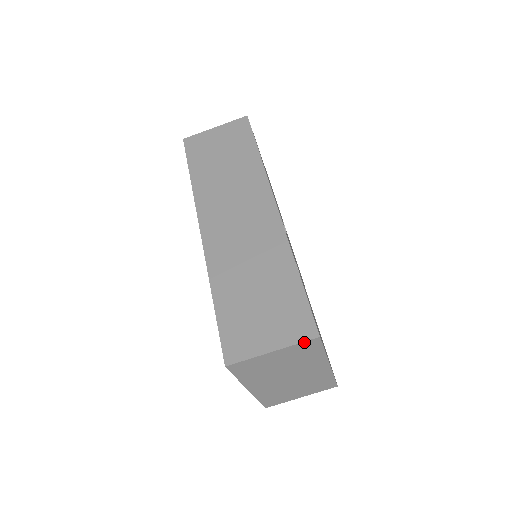
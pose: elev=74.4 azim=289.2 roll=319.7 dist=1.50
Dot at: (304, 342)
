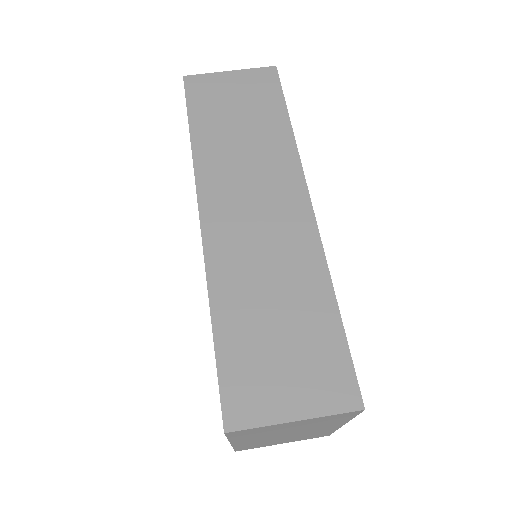
Dot at: (341, 413)
